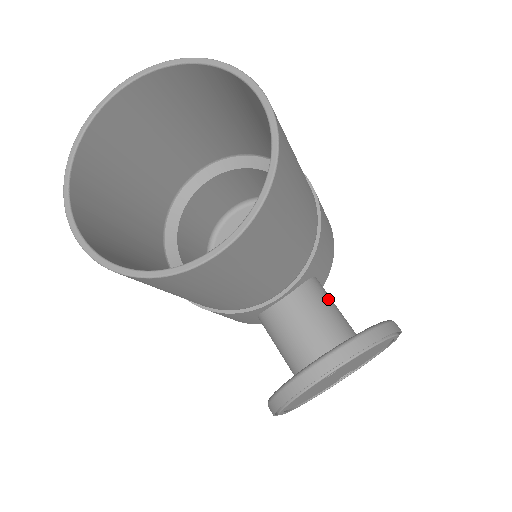
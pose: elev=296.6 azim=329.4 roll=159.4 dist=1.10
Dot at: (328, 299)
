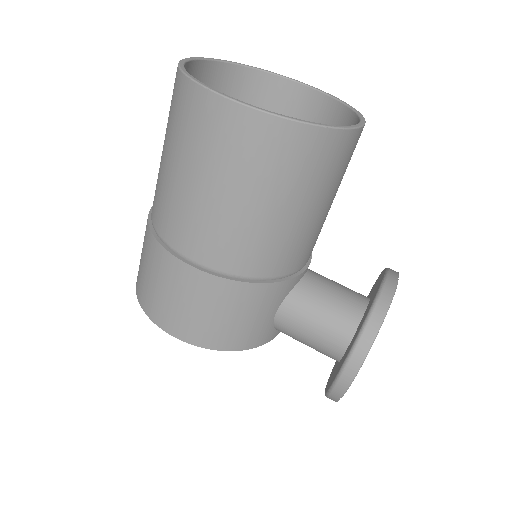
Dot at: occluded
